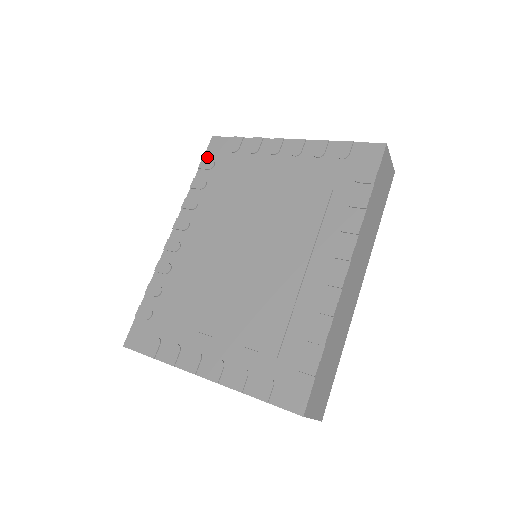
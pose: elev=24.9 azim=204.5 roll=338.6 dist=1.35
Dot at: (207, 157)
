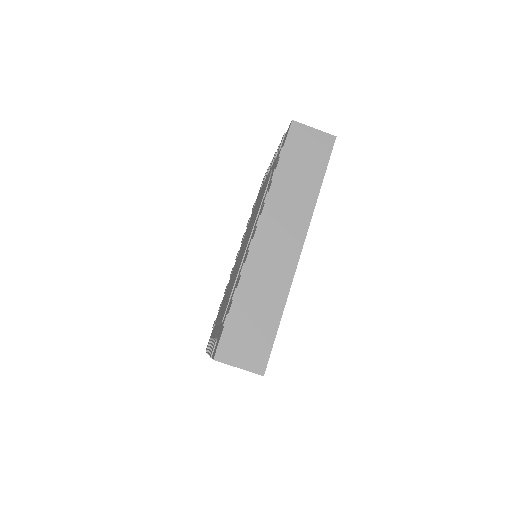
Dot at: occluded
